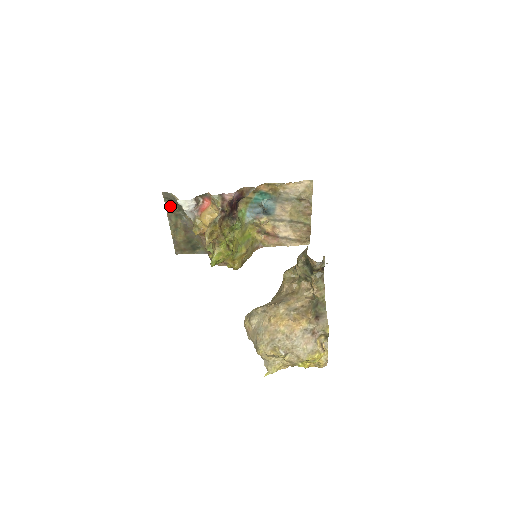
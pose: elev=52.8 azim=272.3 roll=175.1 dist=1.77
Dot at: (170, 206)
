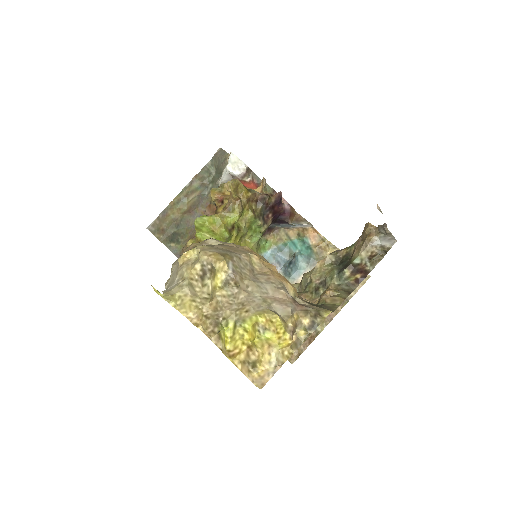
Dot at: (208, 171)
